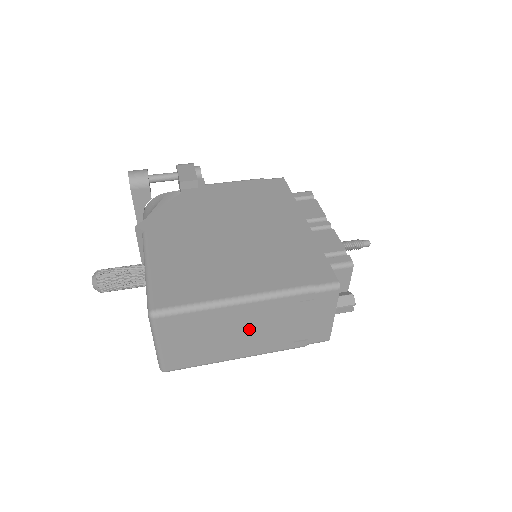
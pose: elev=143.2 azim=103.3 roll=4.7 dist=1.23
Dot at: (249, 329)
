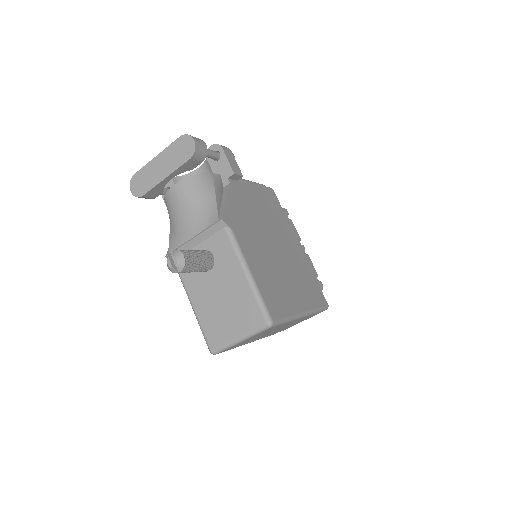
Dot at: occluded
